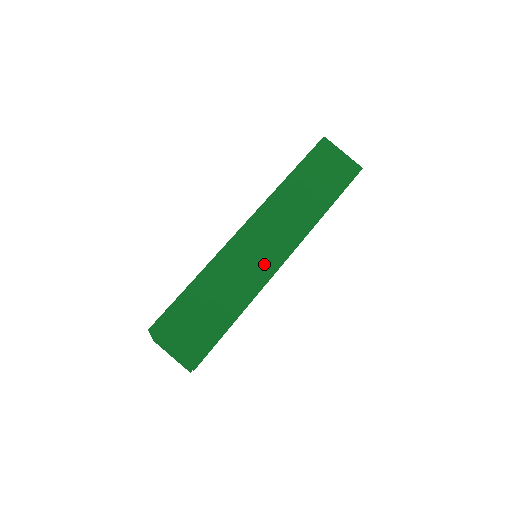
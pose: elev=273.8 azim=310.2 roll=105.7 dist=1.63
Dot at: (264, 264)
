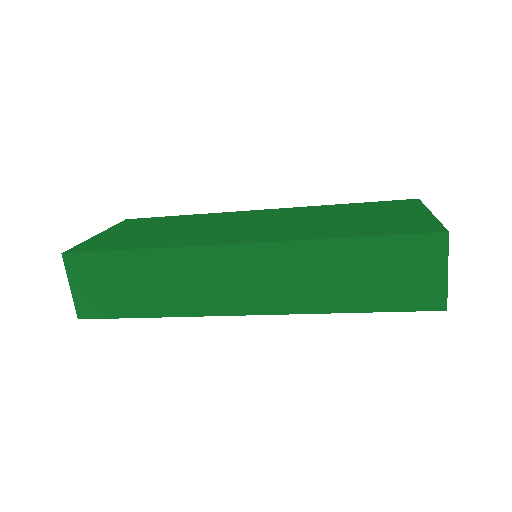
Dot at: (219, 298)
